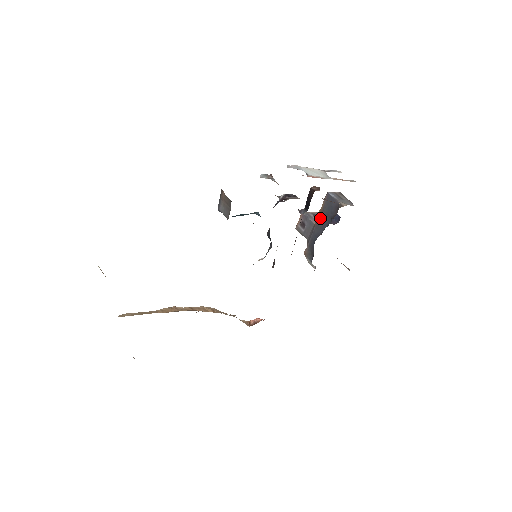
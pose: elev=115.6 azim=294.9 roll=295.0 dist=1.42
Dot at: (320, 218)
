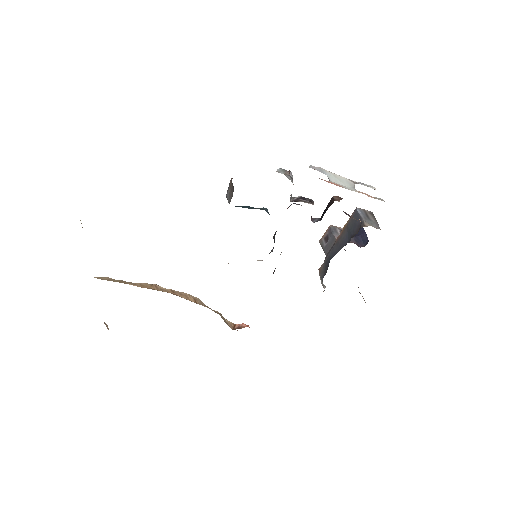
Dot at: (342, 235)
